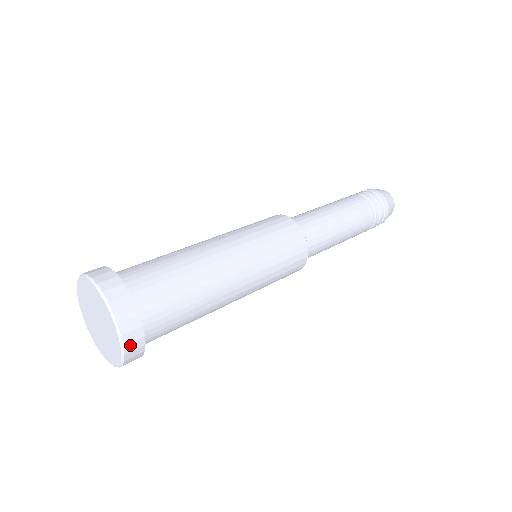
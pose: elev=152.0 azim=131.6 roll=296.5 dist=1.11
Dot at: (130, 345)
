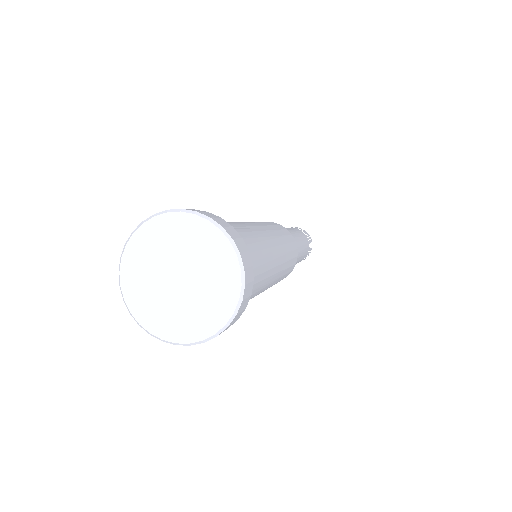
Dot at: (228, 327)
